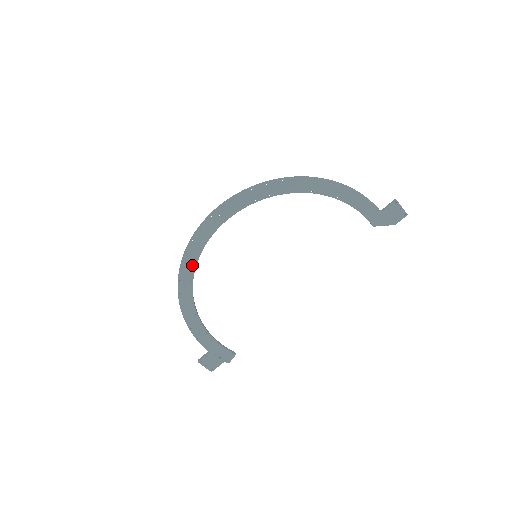
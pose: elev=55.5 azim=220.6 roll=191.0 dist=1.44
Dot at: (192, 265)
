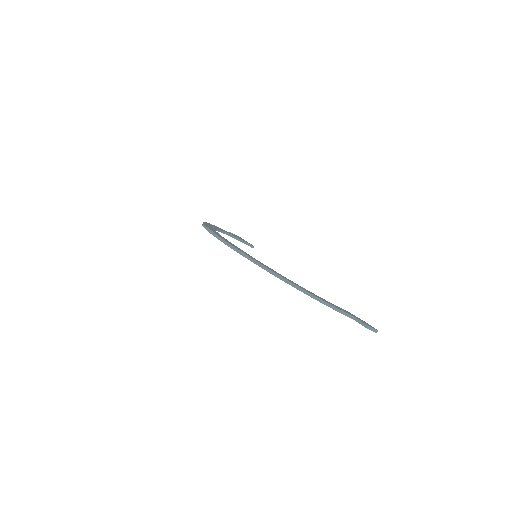
Dot at: occluded
